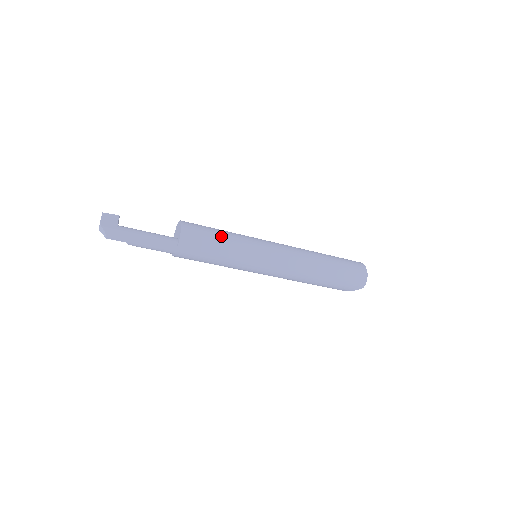
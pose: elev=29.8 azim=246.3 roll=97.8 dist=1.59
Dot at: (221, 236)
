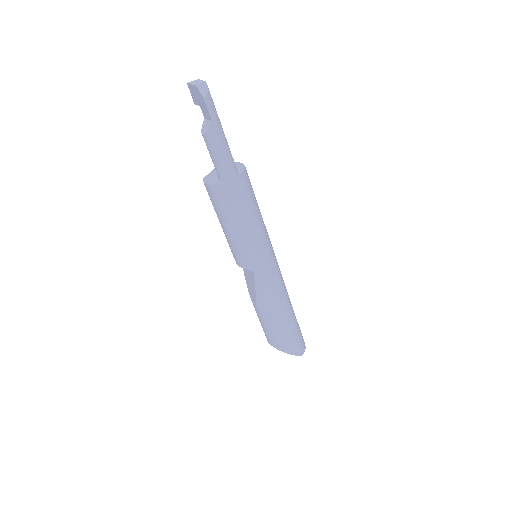
Dot at: occluded
